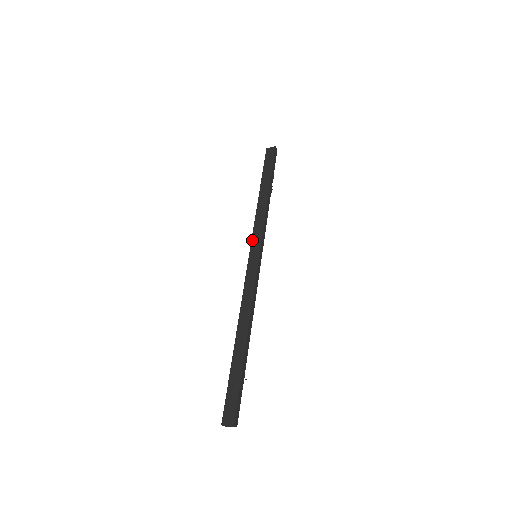
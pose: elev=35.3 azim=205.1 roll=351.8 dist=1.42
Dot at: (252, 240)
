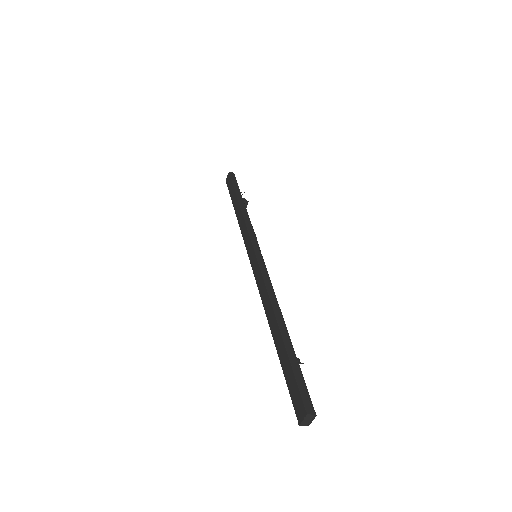
Dot at: (246, 248)
